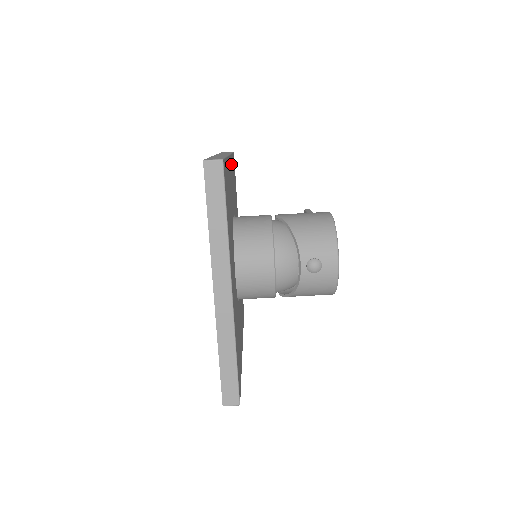
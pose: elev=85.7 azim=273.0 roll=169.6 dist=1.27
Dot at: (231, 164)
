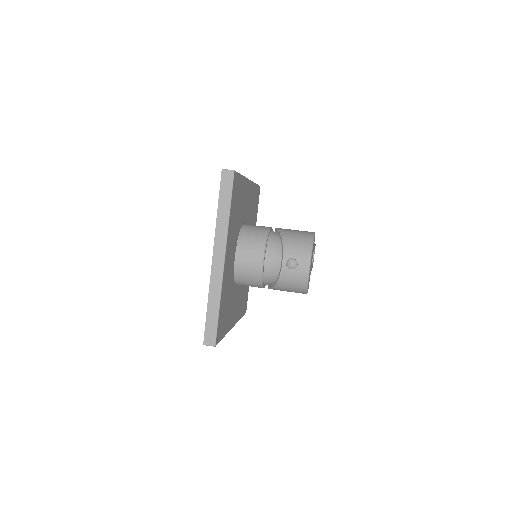
Dot at: (251, 188)
